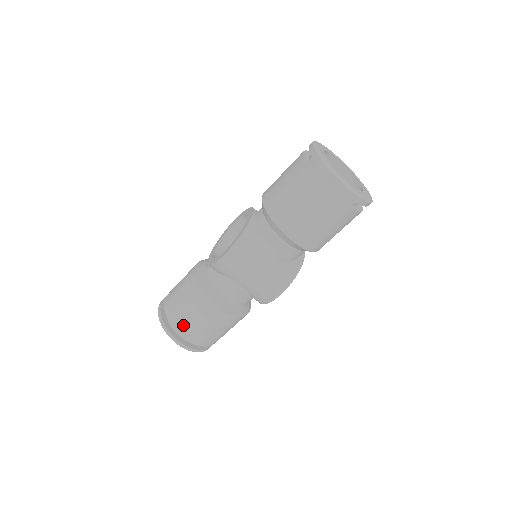
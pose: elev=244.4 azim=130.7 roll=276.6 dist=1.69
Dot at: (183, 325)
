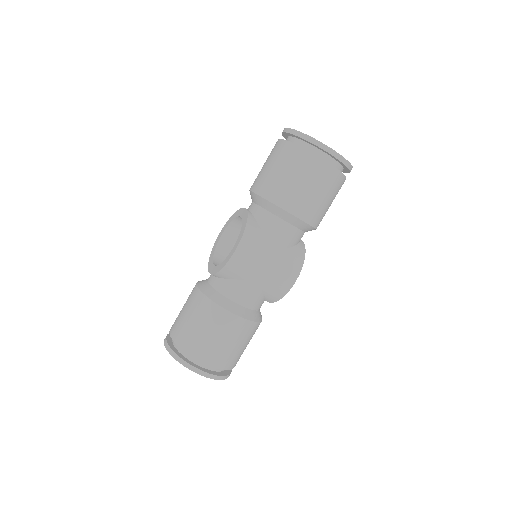
Dot at: (203, 349)
